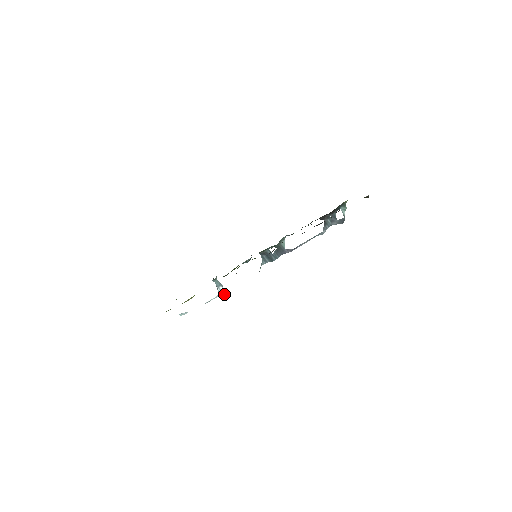
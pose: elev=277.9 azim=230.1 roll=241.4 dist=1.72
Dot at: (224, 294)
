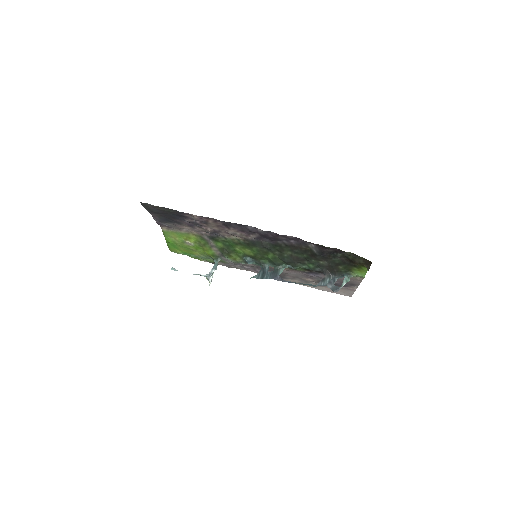
Dot at: (210, 281)
